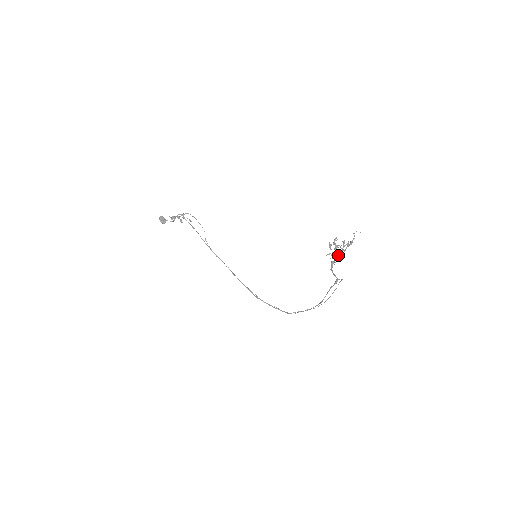
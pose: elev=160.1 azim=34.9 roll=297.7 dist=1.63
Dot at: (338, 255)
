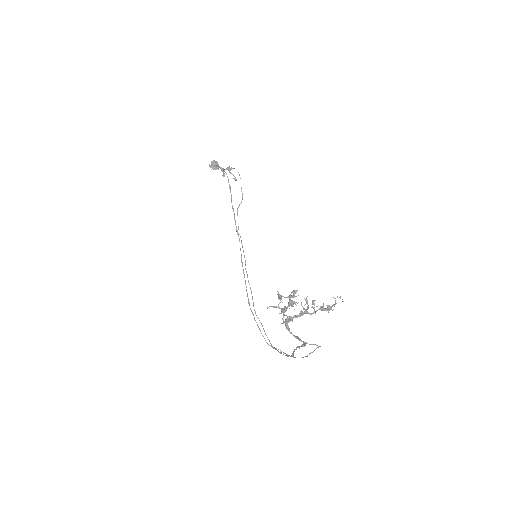
Dot at: occluded
